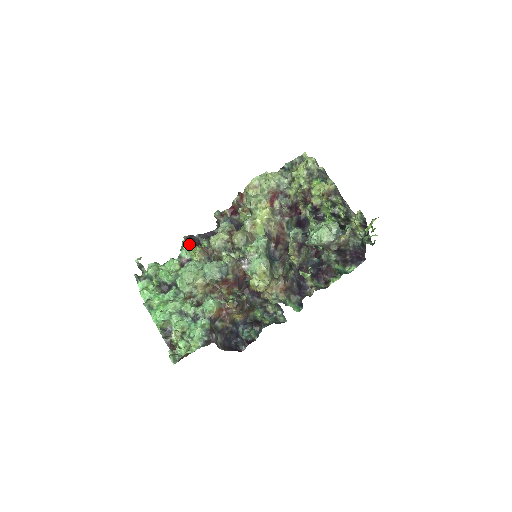
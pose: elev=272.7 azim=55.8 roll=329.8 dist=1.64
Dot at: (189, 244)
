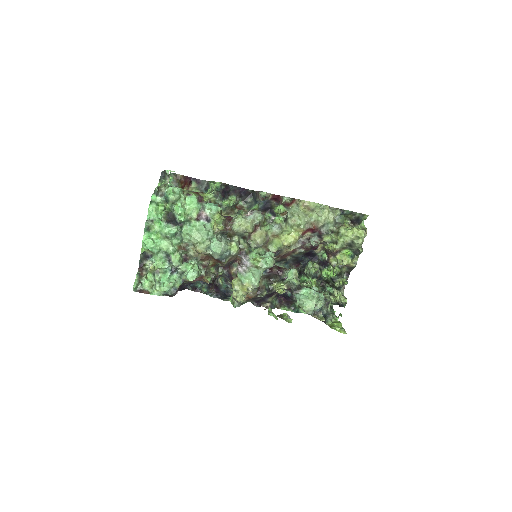
Dot at: (220, 190)
